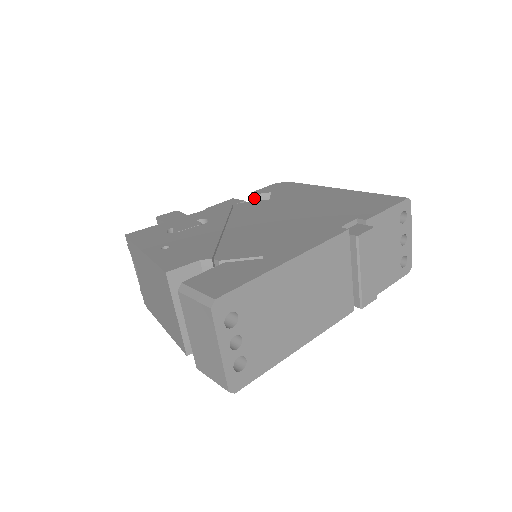
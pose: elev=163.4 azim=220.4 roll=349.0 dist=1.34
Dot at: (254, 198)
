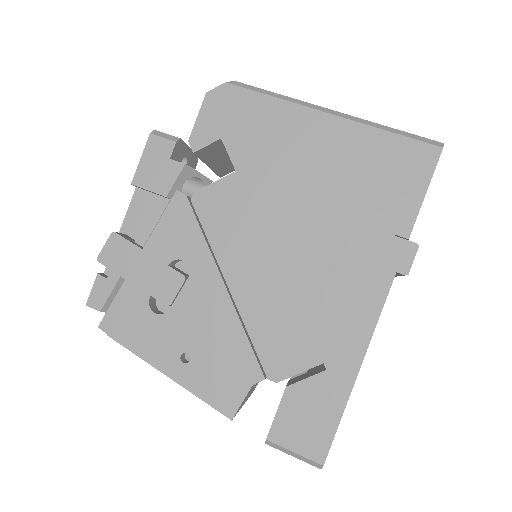
Dot at: (199, 152)
